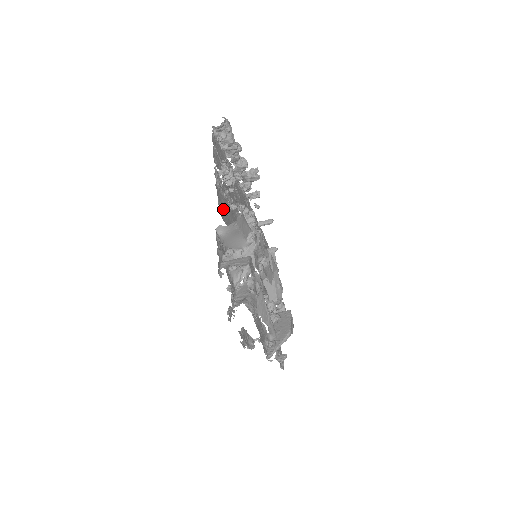
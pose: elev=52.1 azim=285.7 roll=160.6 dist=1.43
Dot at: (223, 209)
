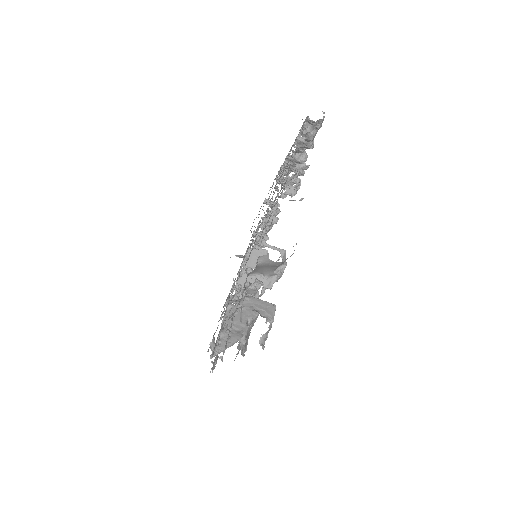
Dot at: occluded
